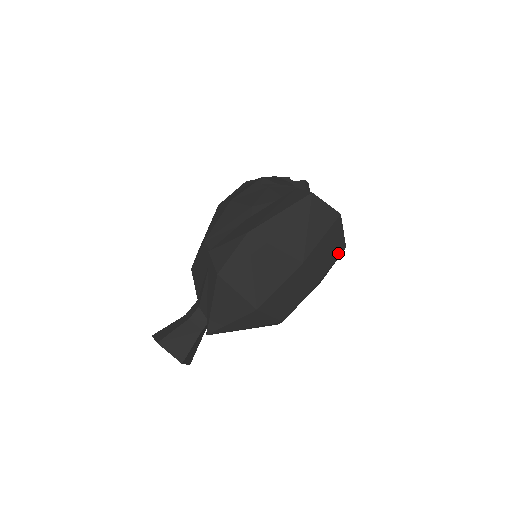
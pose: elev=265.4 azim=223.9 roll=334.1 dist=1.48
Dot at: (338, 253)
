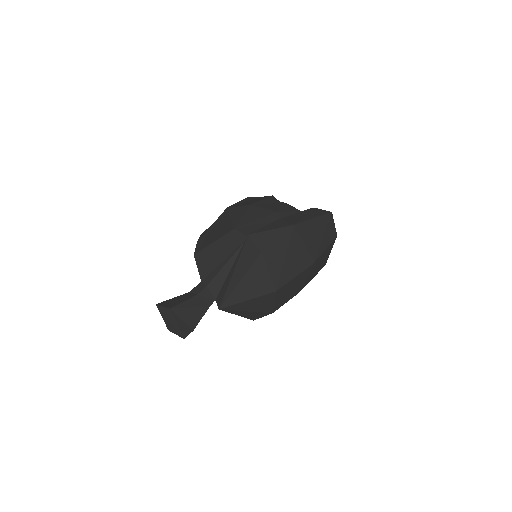
Dot at: (322, 267)
